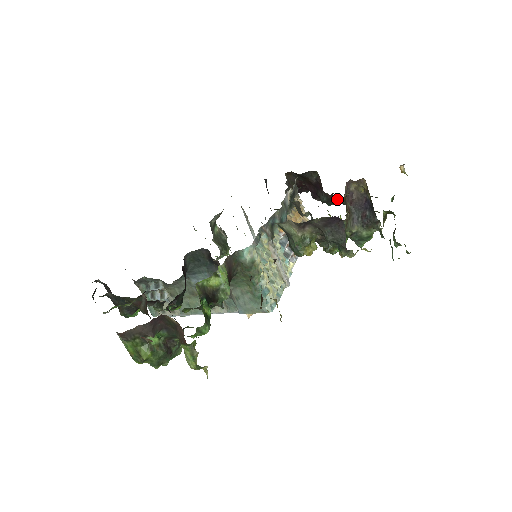
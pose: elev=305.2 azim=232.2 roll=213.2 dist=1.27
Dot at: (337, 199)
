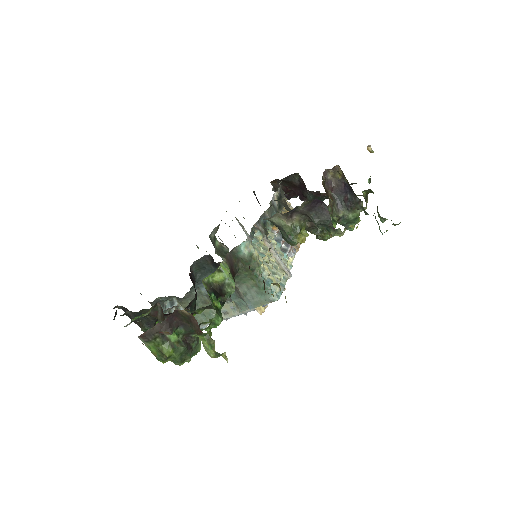
Dot at: (322, 194)
